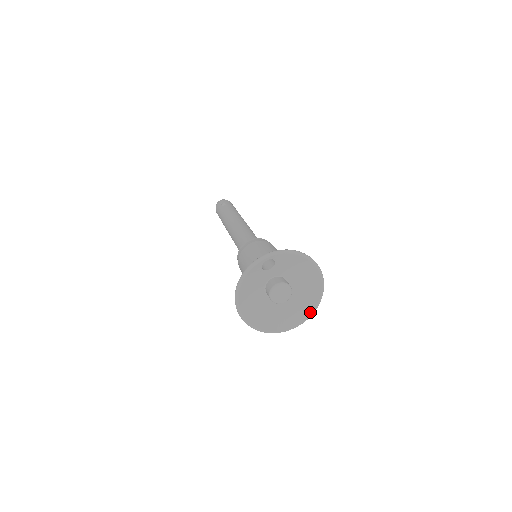
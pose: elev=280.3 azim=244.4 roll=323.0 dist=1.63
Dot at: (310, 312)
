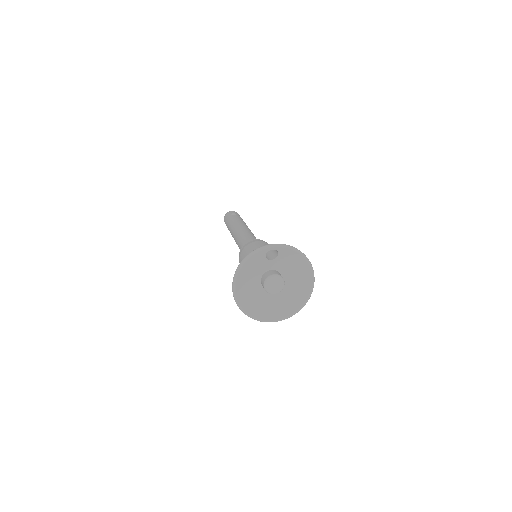
Dot at: (294, 311)
